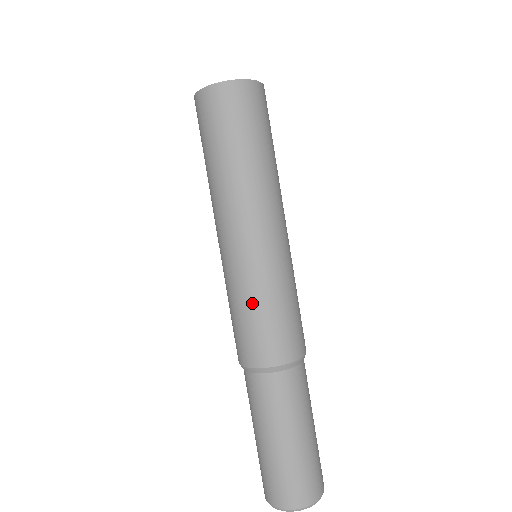
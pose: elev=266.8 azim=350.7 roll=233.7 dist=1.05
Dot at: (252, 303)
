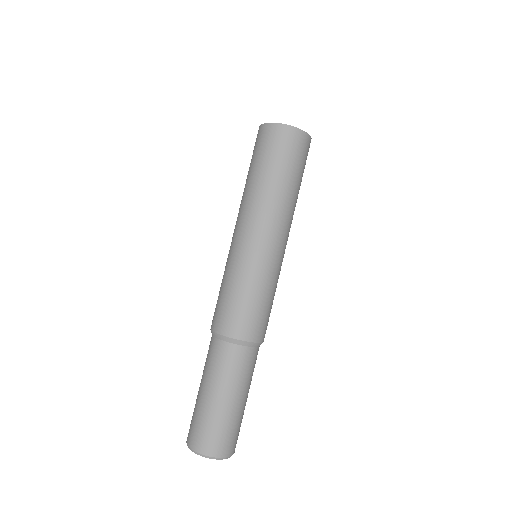
Dot at: (239, 286)
